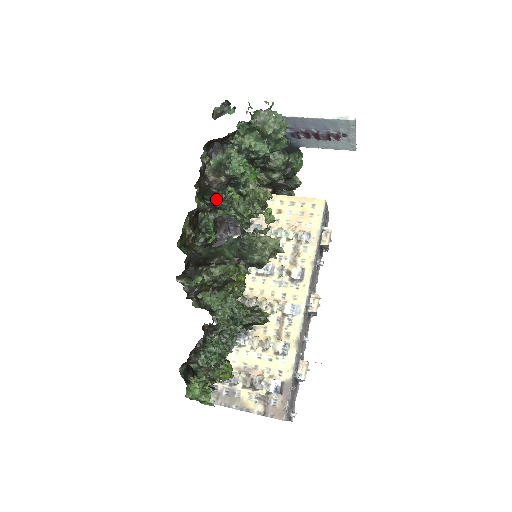
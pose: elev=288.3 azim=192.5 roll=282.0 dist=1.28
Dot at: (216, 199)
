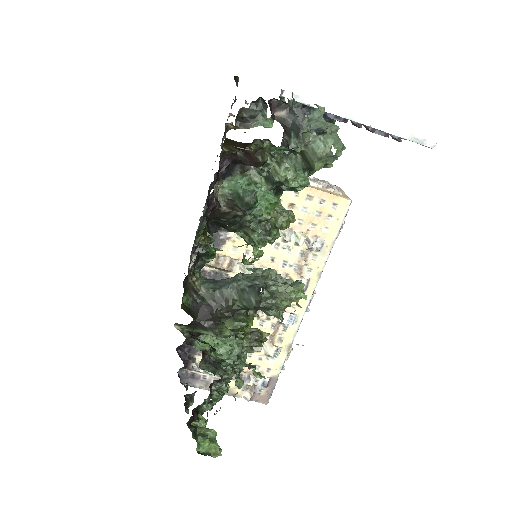
Dot at: (224, 224)
